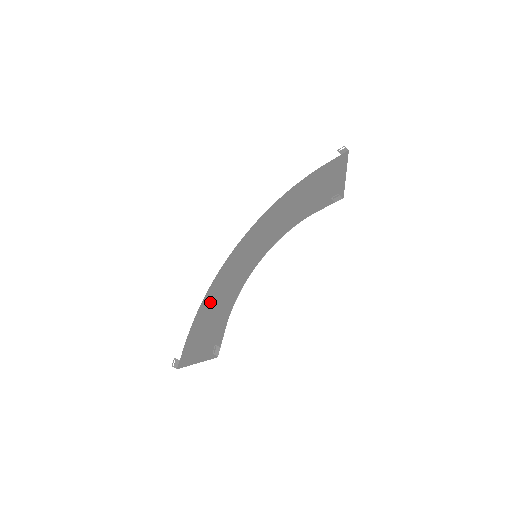
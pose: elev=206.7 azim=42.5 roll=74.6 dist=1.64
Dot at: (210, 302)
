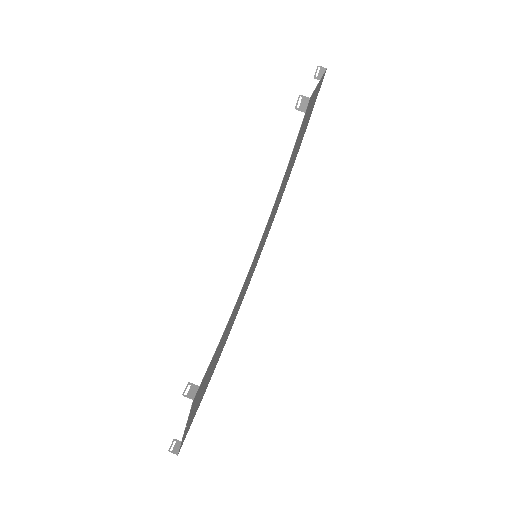
Dot at: occluded
